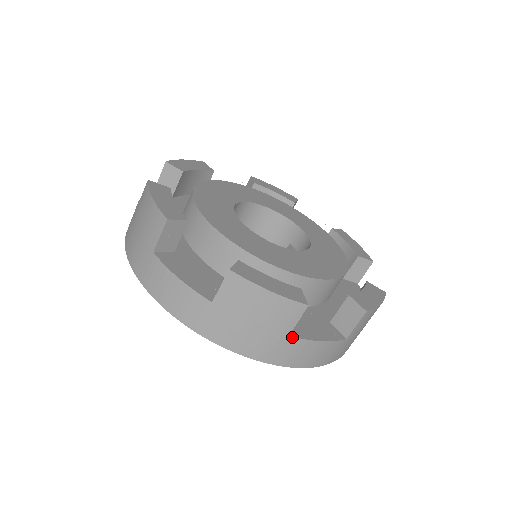
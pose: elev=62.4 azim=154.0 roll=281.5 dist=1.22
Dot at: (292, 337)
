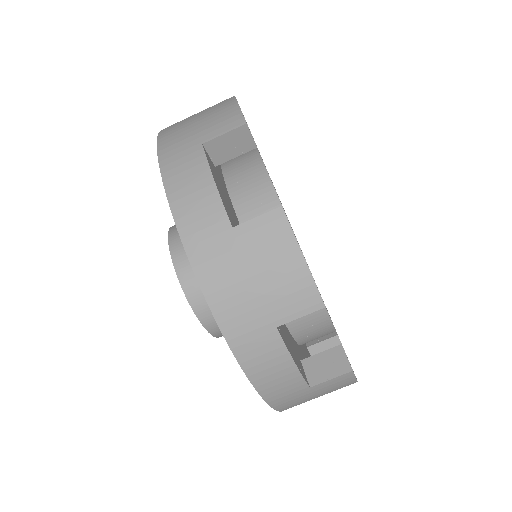
Dot at: occluded
